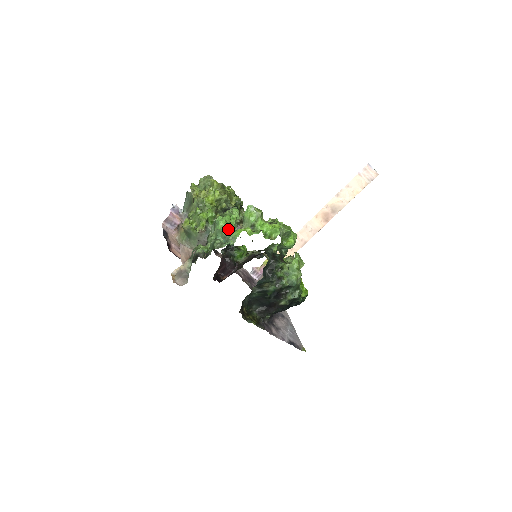
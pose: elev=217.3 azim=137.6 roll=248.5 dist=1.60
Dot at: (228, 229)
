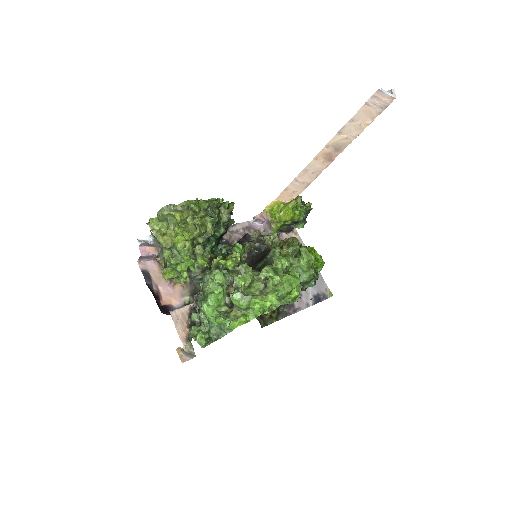
Dot at: (219, 323)
